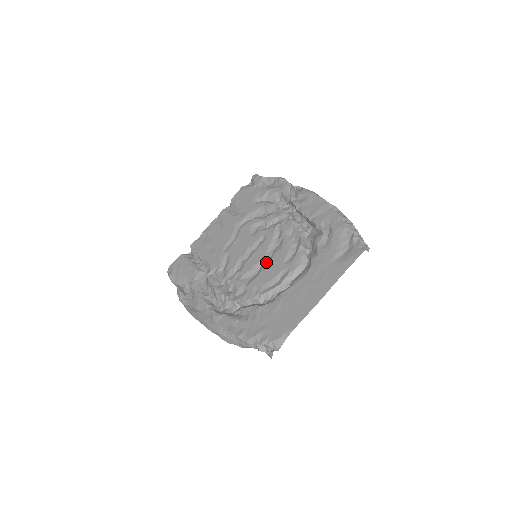
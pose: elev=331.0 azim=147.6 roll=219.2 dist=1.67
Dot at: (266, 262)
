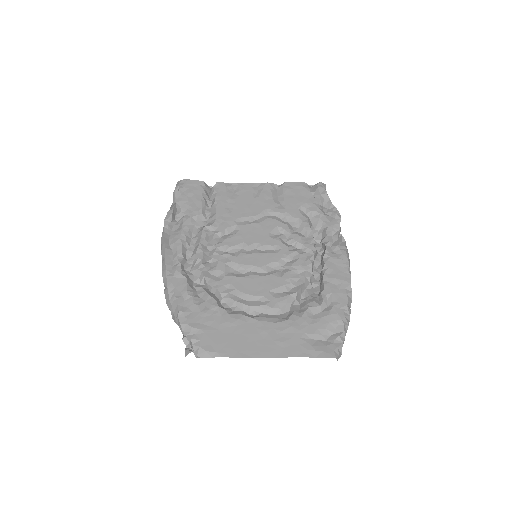
Dot at: (258, 273)
